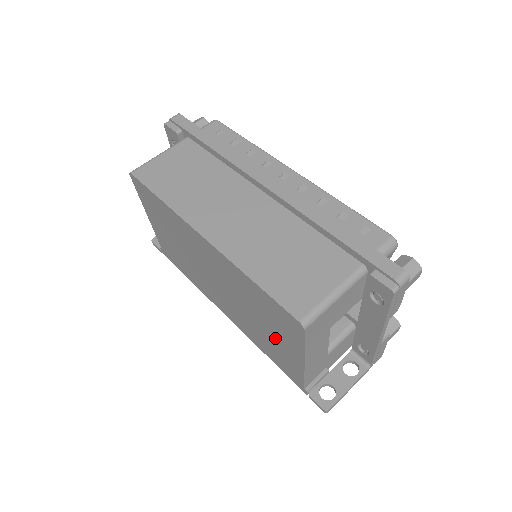
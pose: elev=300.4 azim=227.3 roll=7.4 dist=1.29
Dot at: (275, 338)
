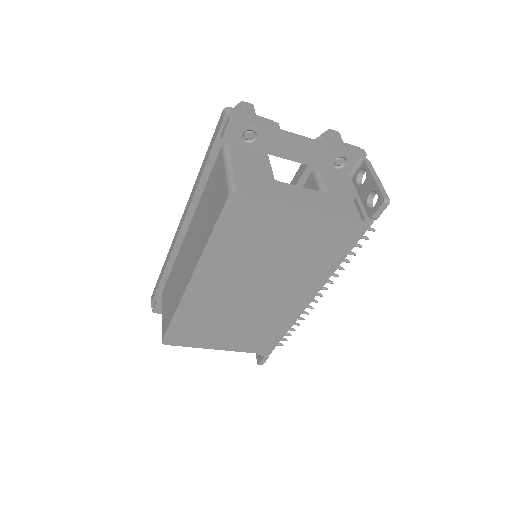
Dot at: (290, 237)
